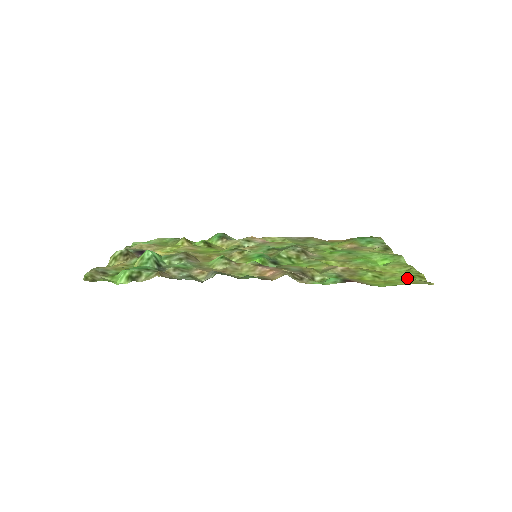
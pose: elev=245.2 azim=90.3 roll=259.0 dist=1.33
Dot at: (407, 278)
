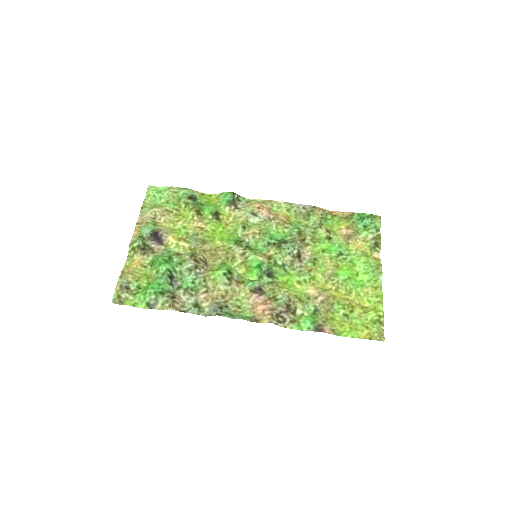
Dot at: (368, 325)
